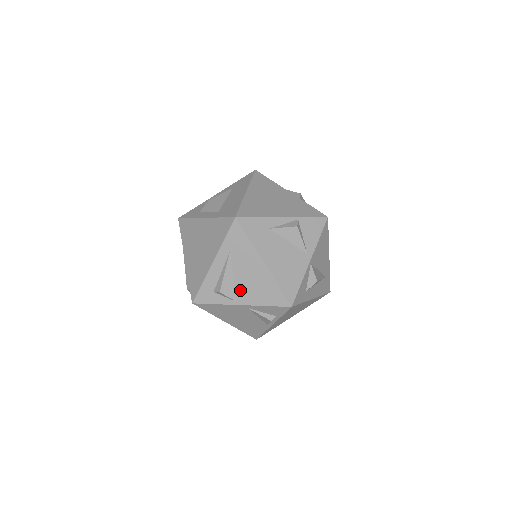
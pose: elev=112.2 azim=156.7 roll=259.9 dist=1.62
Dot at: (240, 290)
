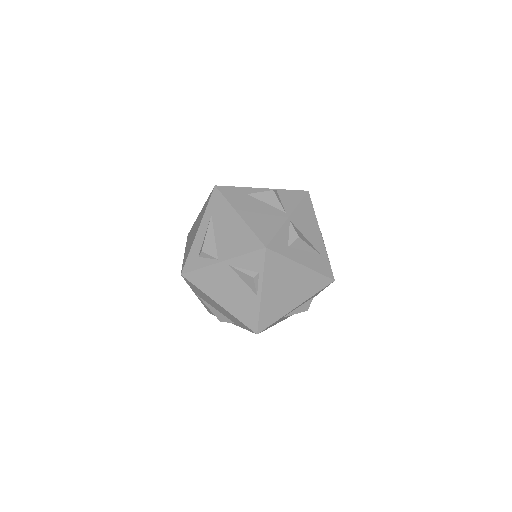
Dot at: (220, 247)
